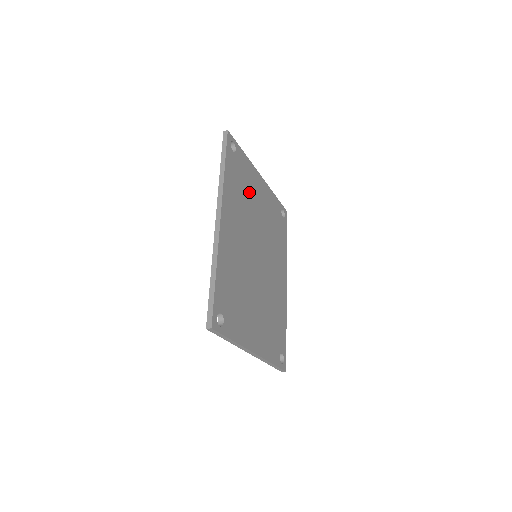
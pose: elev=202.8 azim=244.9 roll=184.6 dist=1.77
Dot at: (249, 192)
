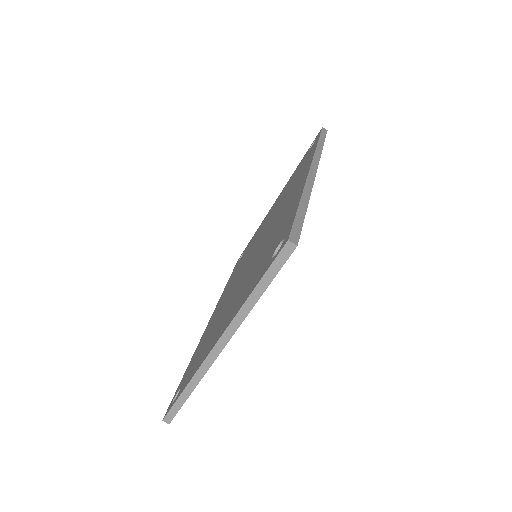
Dot at: occluded
